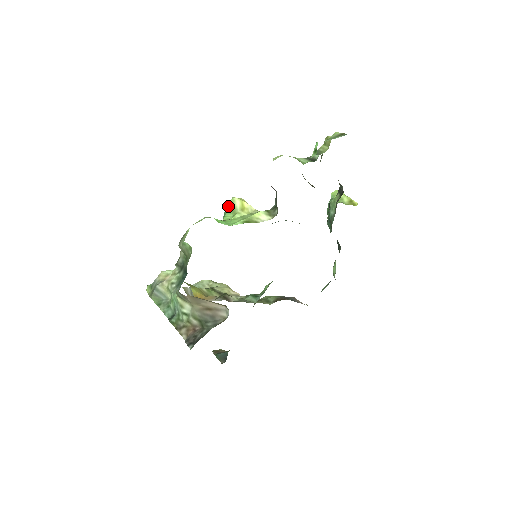
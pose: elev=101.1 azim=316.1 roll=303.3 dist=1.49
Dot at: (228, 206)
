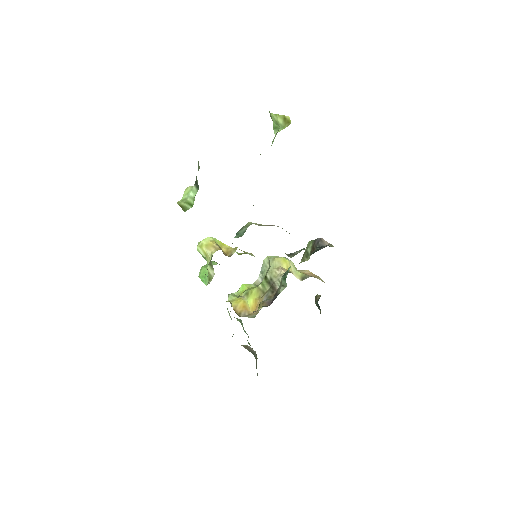
Dot at: occluded
